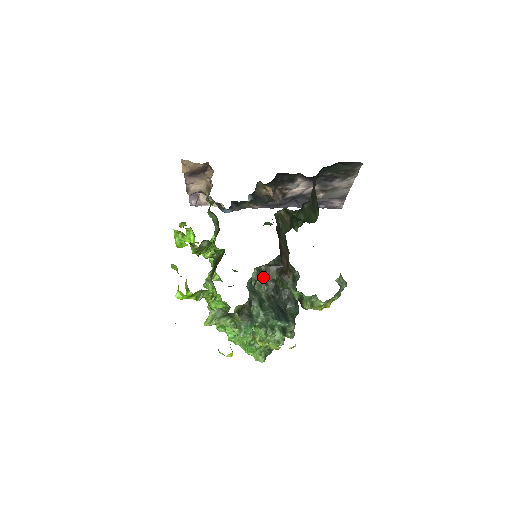
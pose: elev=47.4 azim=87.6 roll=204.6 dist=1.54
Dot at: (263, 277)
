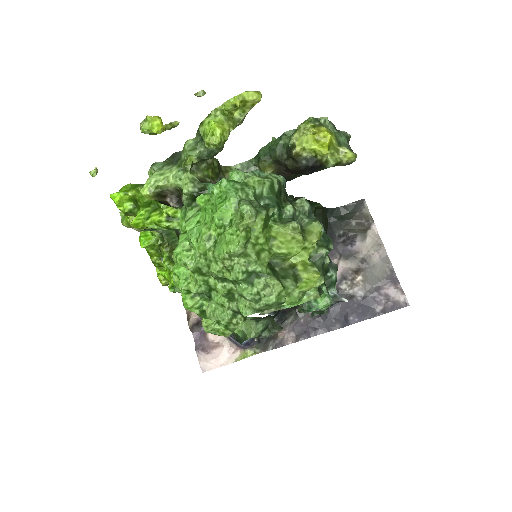
Dot at: occluded
